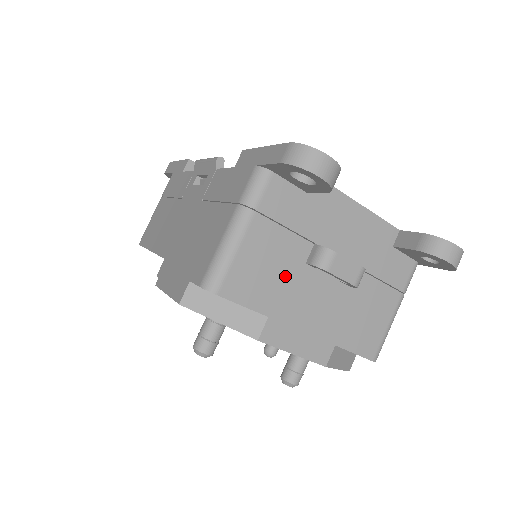
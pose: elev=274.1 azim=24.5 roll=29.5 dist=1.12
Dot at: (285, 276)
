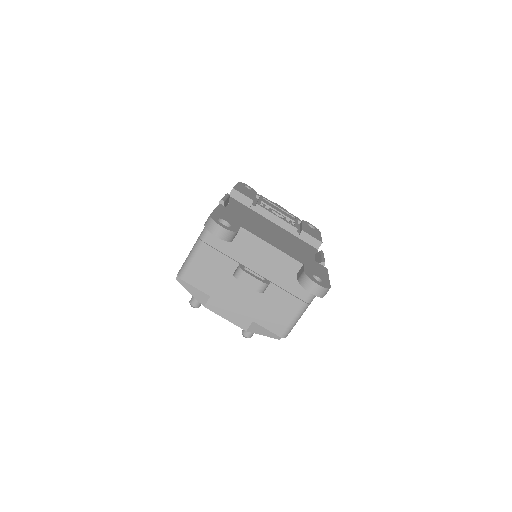
Dot at: (221, 278)
